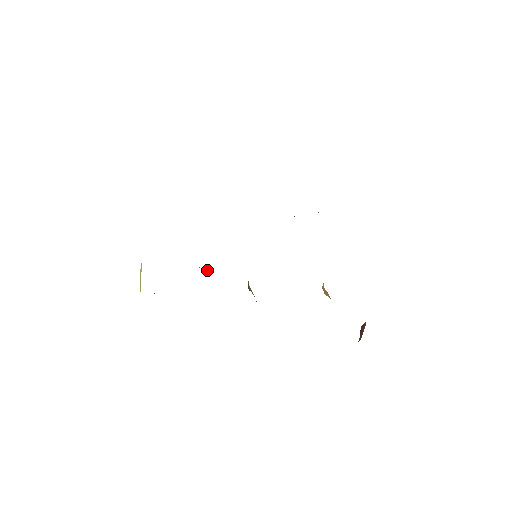
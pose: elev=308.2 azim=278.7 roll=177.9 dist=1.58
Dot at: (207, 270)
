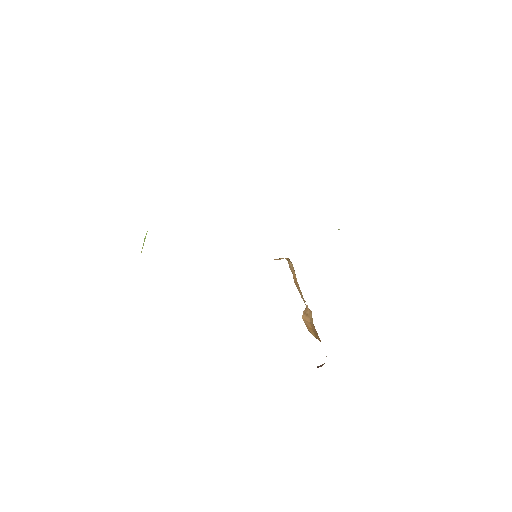
Dot at: occluded
